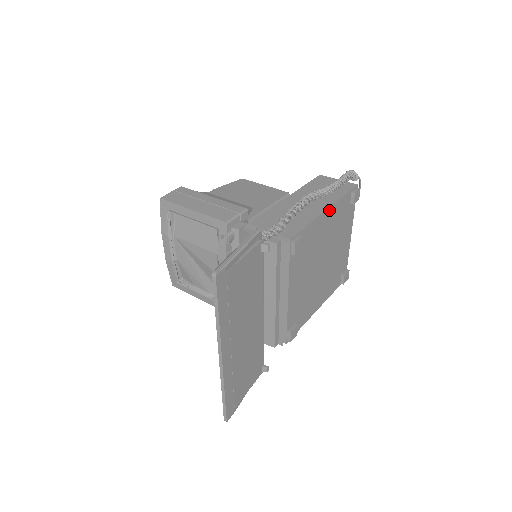
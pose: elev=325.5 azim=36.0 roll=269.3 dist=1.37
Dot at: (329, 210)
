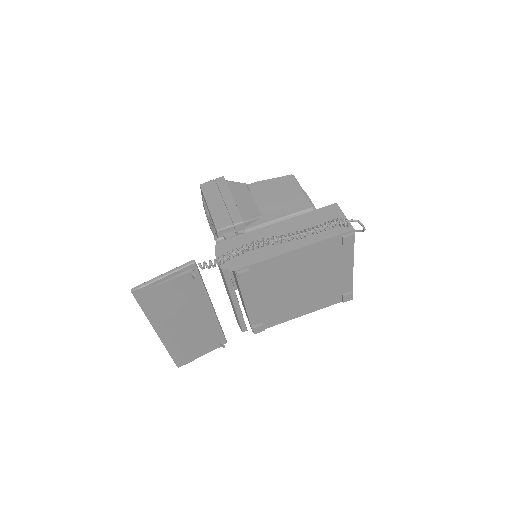
Dot at: (299, 250)
